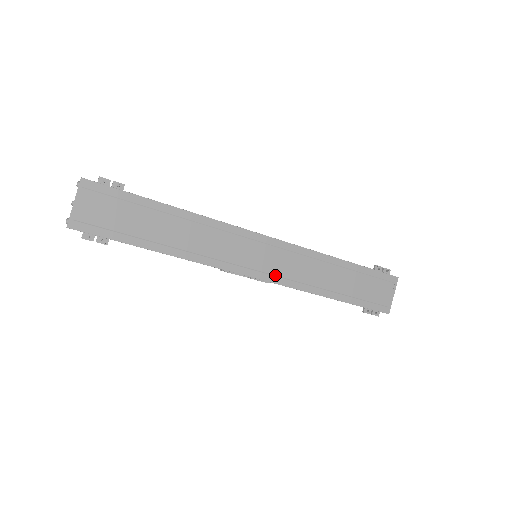
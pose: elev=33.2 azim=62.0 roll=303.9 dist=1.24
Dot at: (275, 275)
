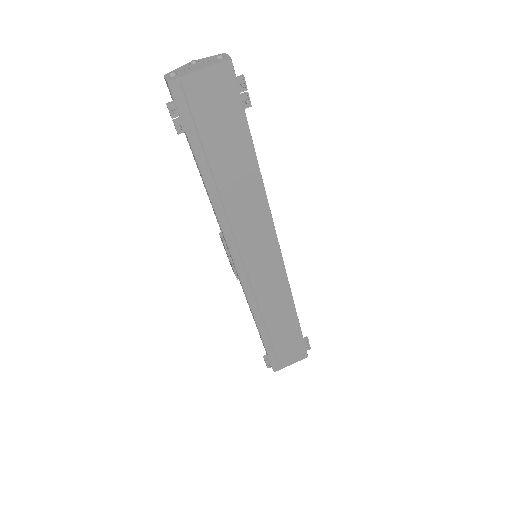
Dot at: (251, 283)
